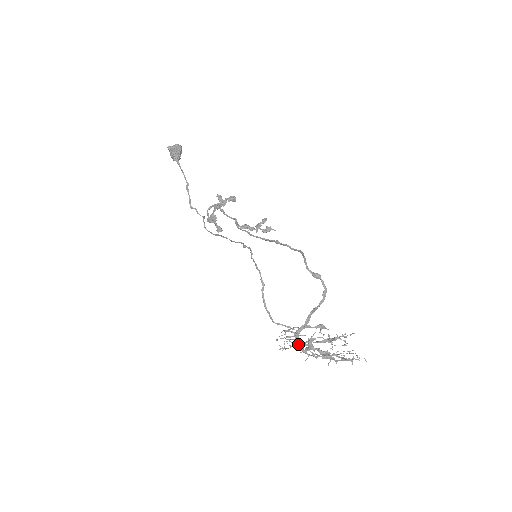
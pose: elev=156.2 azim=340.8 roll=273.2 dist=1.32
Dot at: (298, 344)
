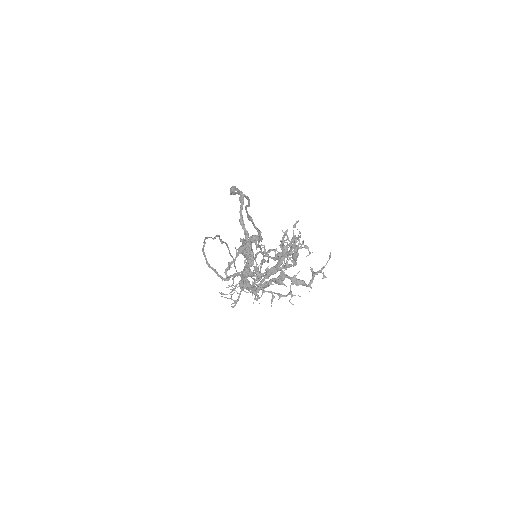
Dot at: (240, 282)
